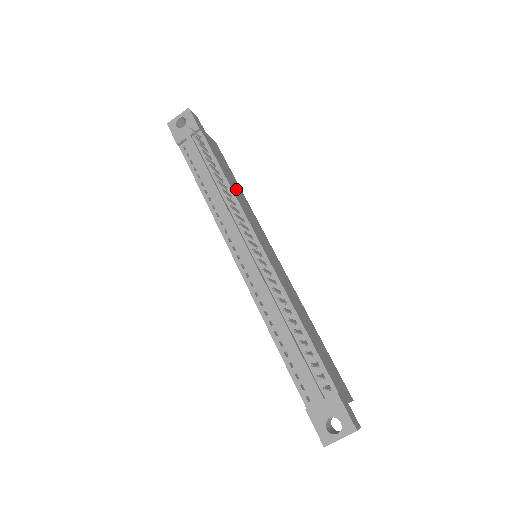
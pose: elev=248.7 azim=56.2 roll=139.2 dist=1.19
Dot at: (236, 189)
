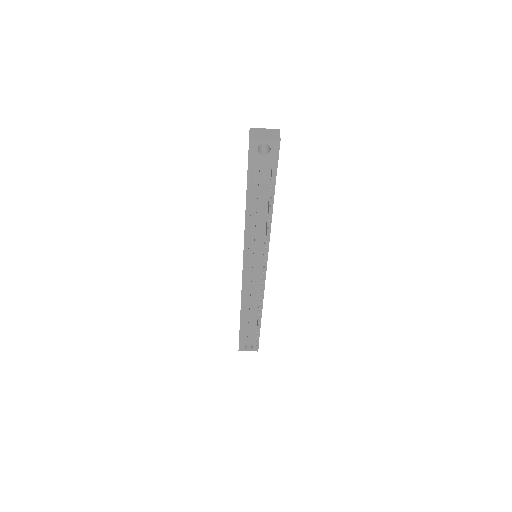
Dot at: occluded
